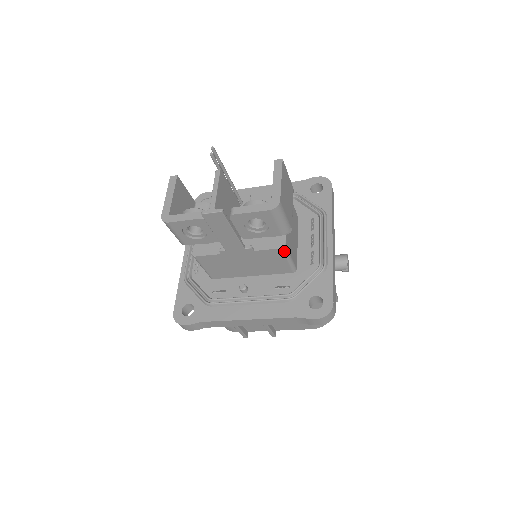
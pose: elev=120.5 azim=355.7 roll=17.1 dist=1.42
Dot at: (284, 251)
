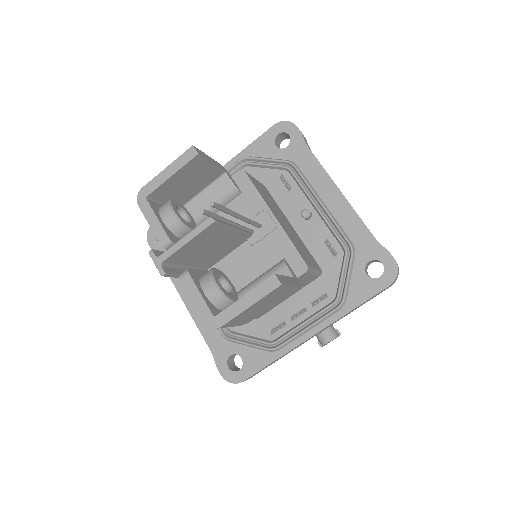
Dot at: occluded
